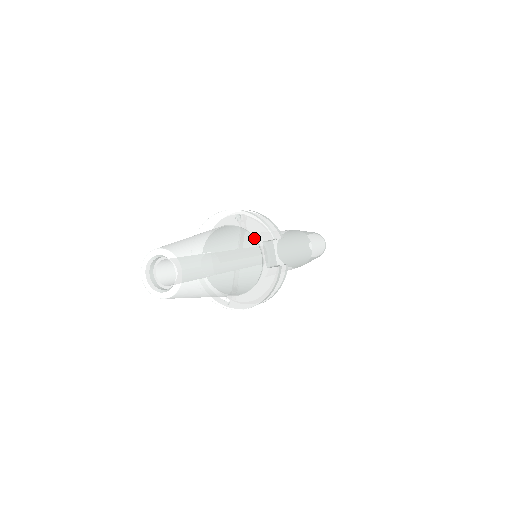
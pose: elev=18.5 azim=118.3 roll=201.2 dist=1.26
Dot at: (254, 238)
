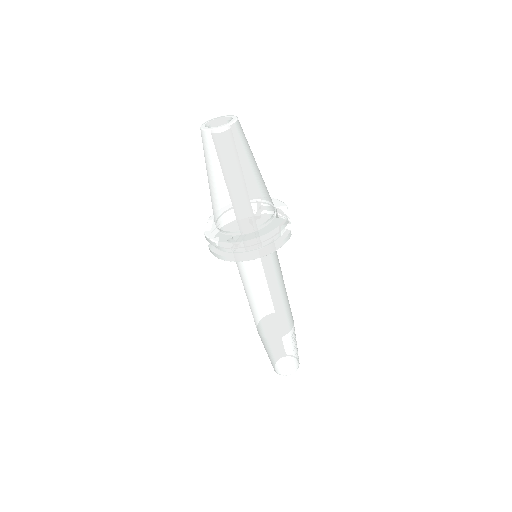
Dot at: occluded
